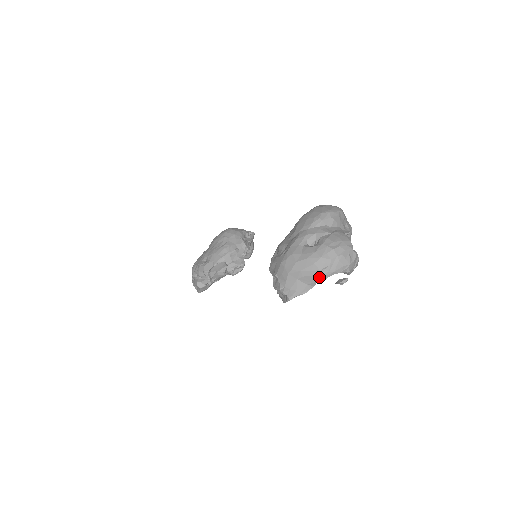
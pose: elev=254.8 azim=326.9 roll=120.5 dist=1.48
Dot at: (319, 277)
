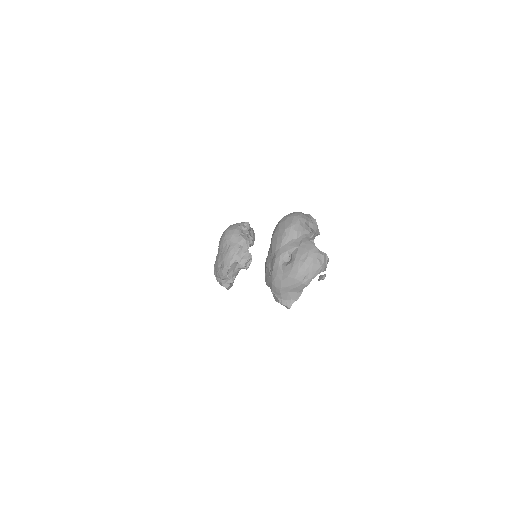
Dot at: (303, 286)
